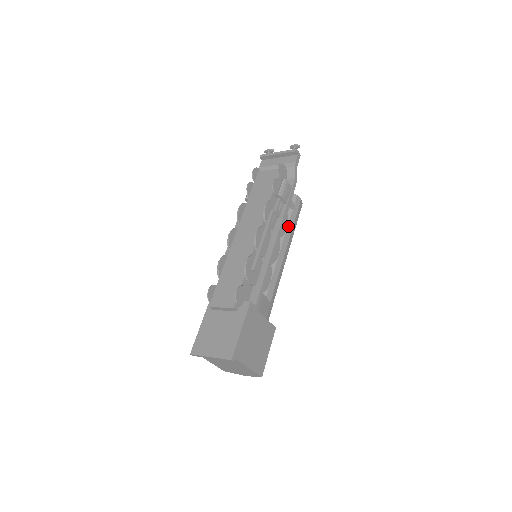
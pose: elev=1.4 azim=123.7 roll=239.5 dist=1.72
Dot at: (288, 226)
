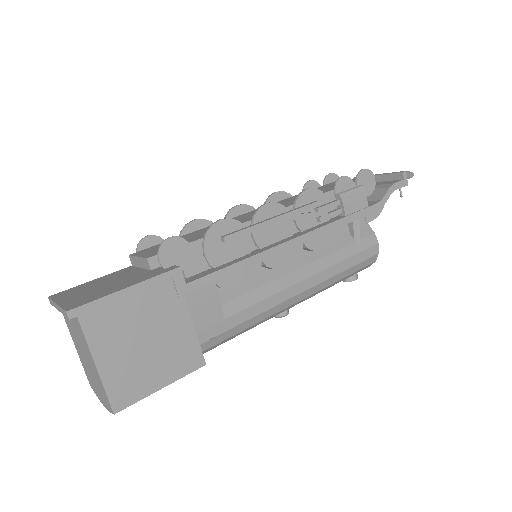
Dot at: (333, 253)
